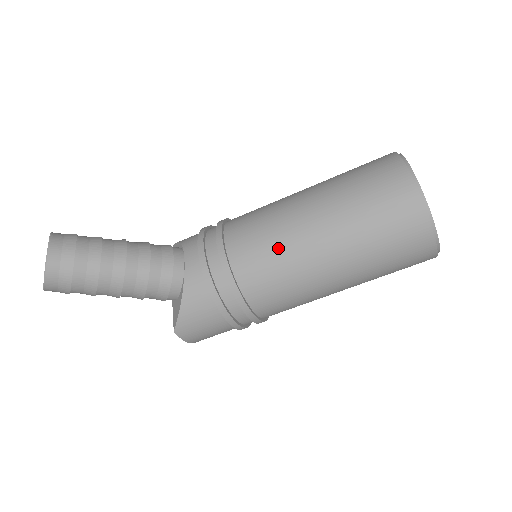
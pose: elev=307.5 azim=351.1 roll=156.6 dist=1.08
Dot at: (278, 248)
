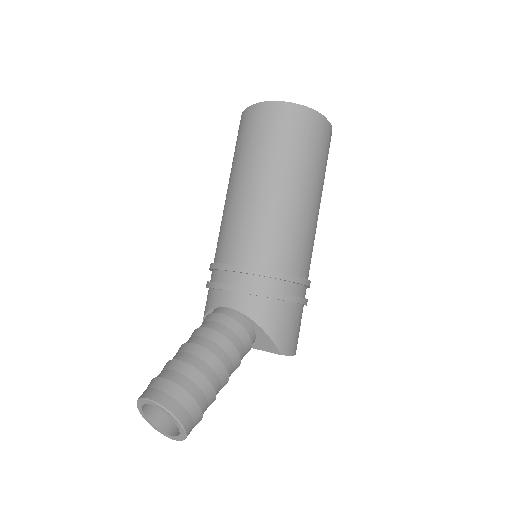
Dot at: (266, 222)
